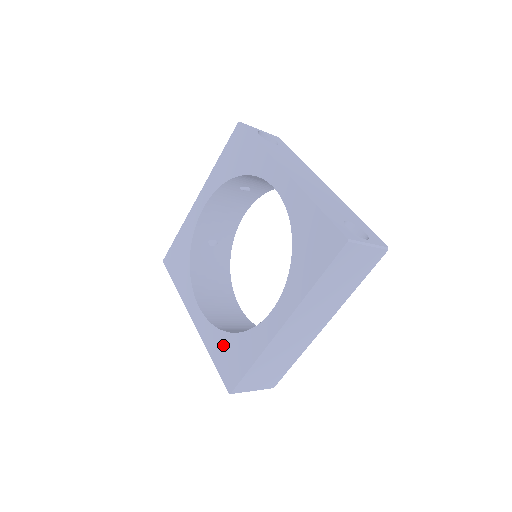
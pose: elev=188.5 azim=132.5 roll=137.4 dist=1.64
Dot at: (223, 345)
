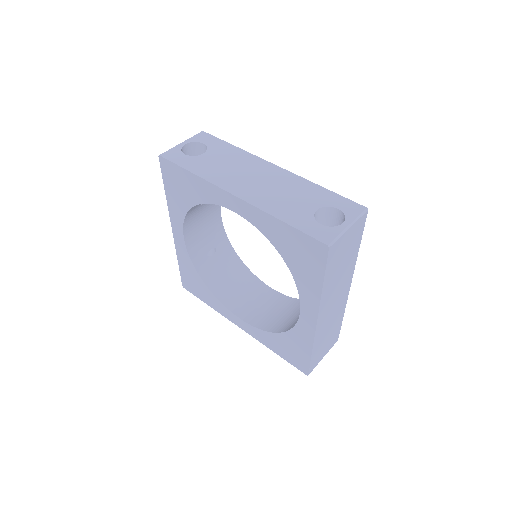
Dot at: (278, 343)
